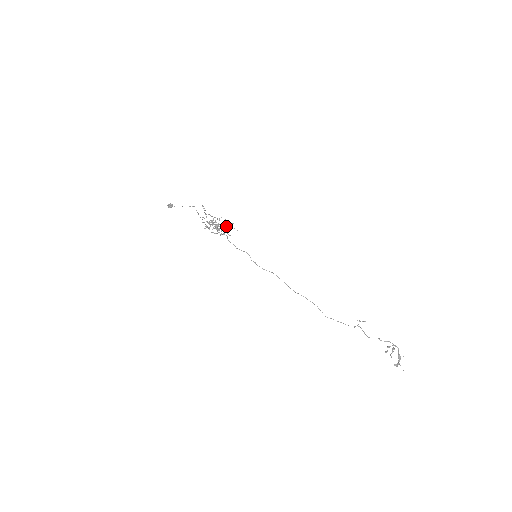
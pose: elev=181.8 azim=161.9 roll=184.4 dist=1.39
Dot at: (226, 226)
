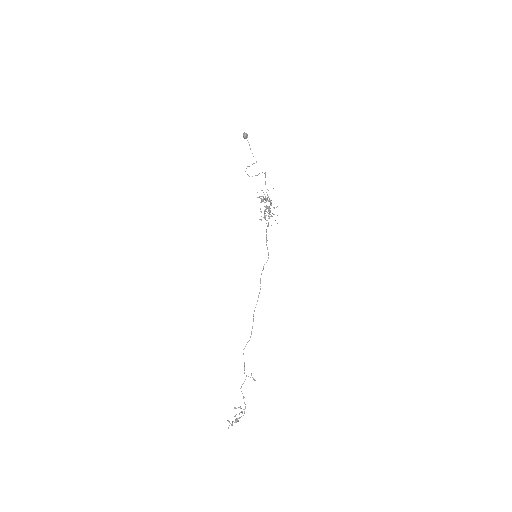
Dot at: (269, 214)
